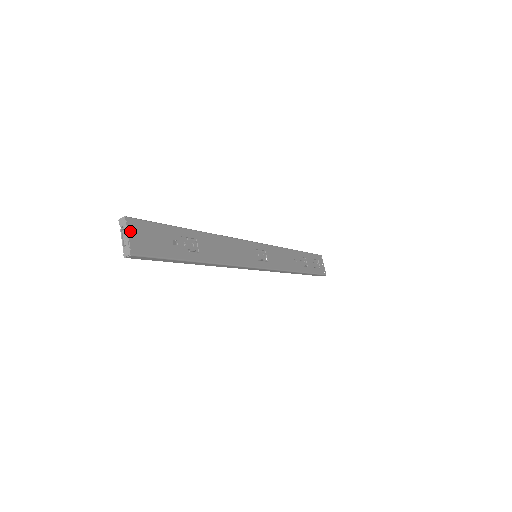
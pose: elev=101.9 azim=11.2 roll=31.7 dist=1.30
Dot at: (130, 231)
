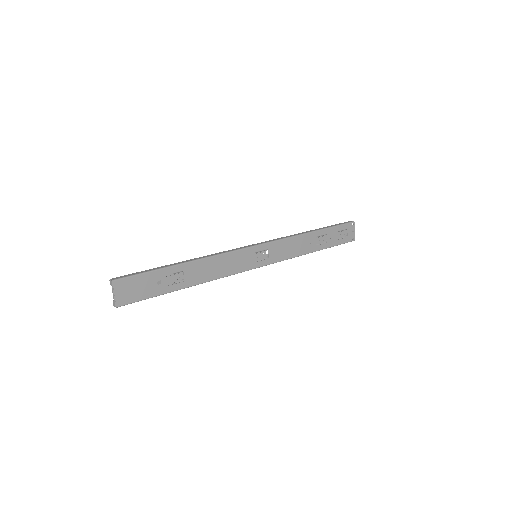
Dot at: (116, 290)
